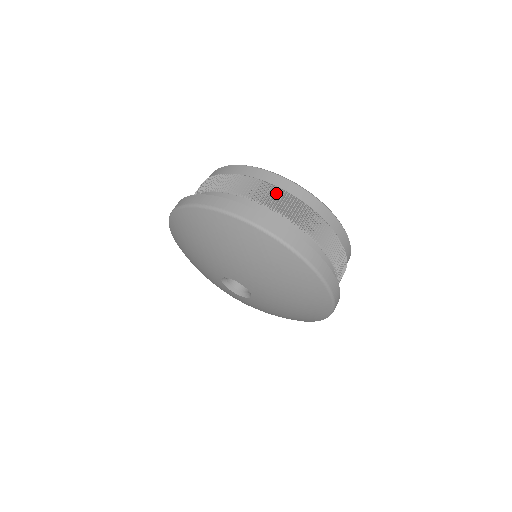
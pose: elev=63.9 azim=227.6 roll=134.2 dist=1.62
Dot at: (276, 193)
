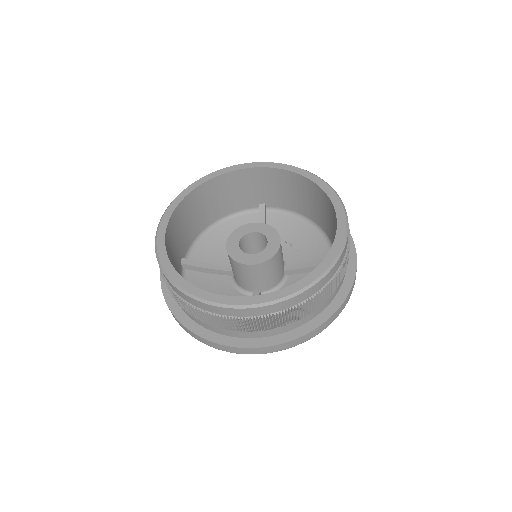
Dot at: (195, 312)
